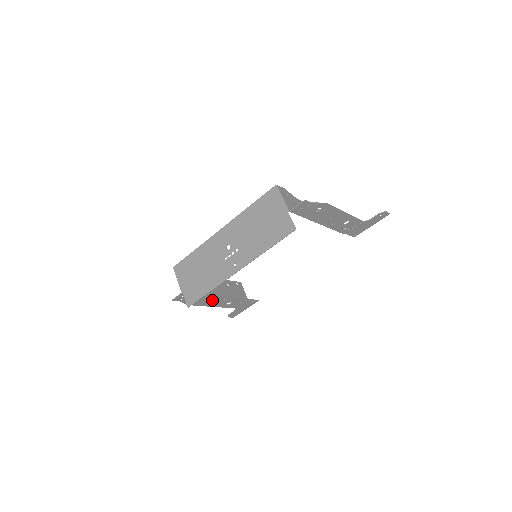
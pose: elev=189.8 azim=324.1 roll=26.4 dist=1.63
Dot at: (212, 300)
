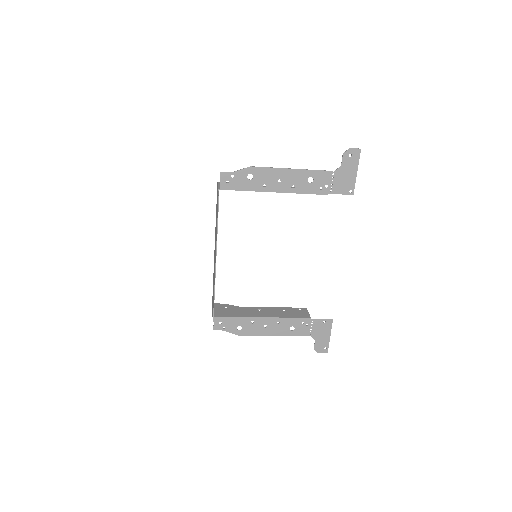
Dot at: (263, 325)
